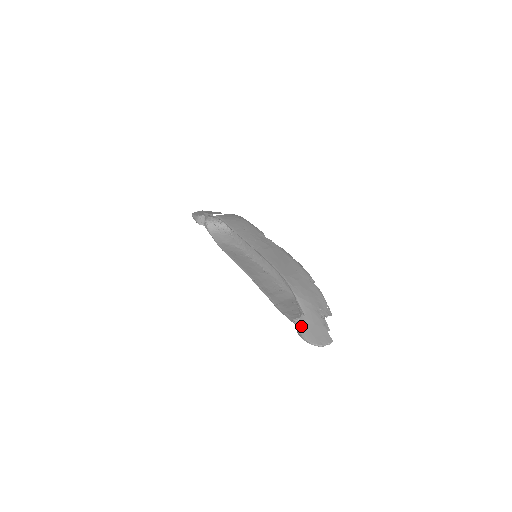
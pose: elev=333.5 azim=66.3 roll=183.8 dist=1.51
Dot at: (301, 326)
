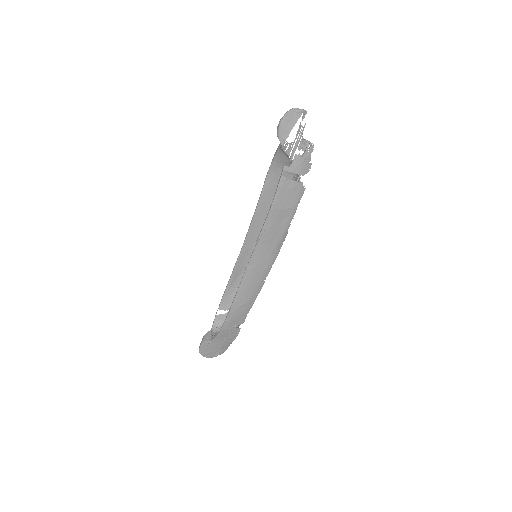
Dot at: occluded
